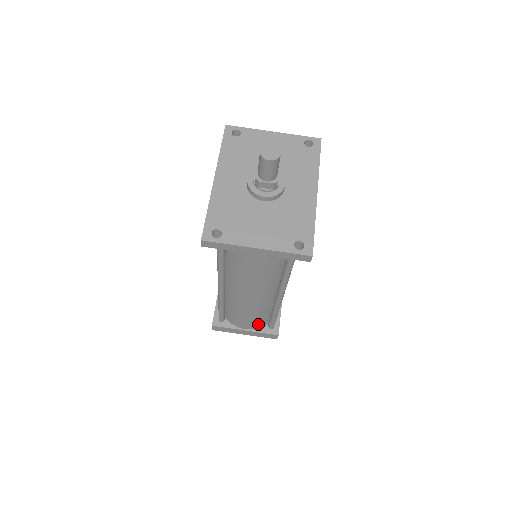
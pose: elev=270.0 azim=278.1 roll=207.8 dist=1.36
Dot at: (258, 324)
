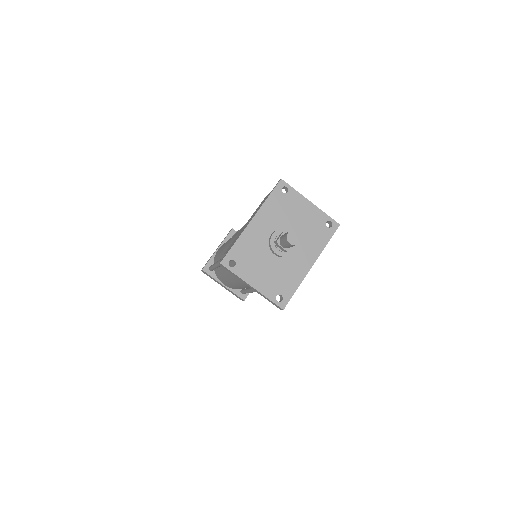
Dot at: occluded
